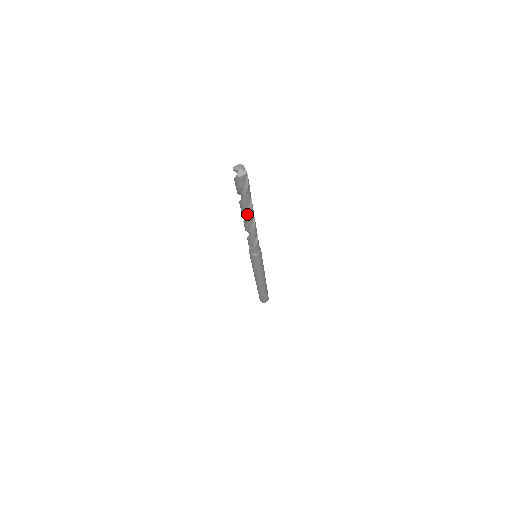
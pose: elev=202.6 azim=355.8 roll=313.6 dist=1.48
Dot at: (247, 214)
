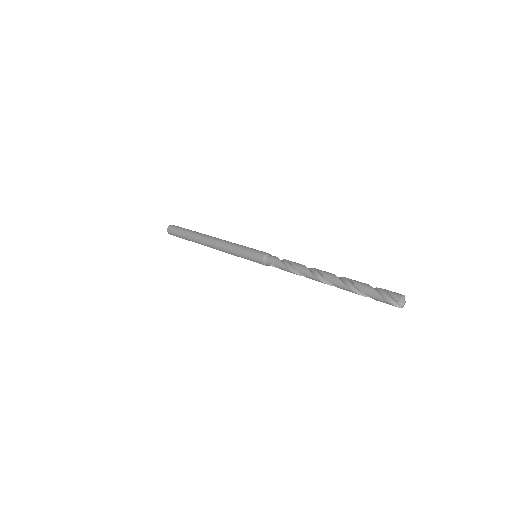
Dot at: occluded
